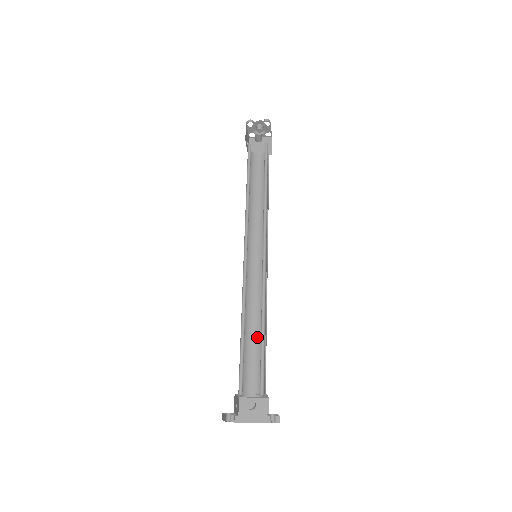
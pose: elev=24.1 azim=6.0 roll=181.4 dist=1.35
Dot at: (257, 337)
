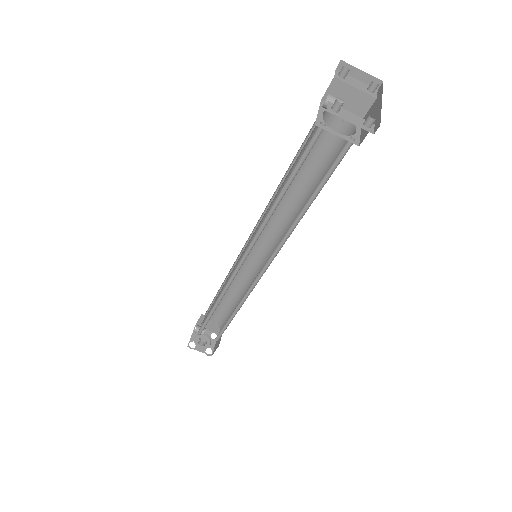
Dot at: occluded
